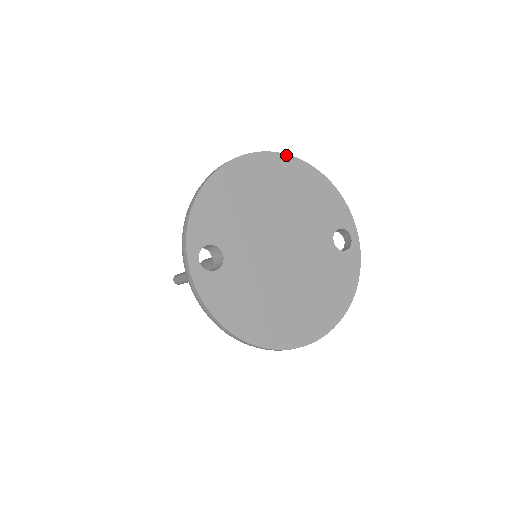
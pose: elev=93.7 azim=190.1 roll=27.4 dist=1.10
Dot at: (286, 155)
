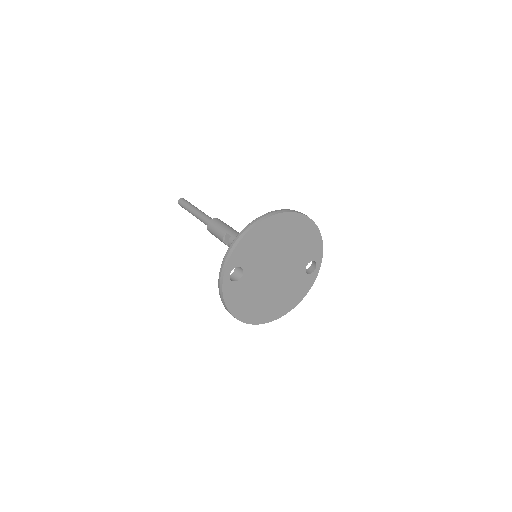
Dot at: (302, 215)
